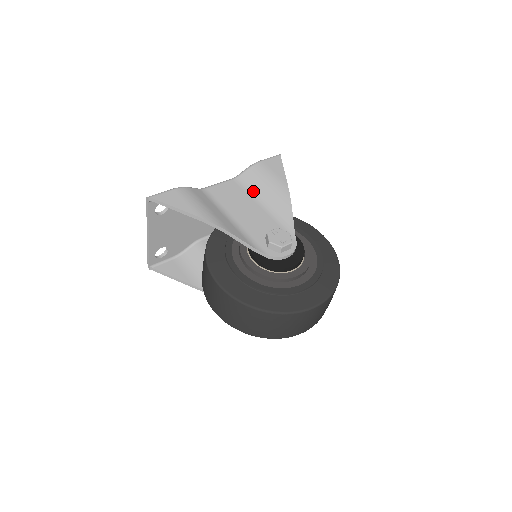
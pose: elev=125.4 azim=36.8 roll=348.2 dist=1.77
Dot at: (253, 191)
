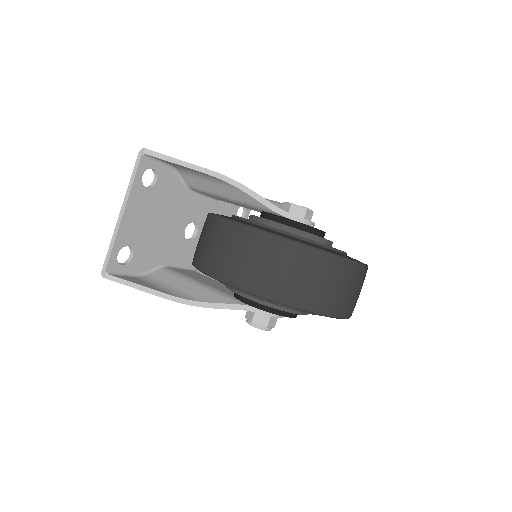
Dot at: occluded
